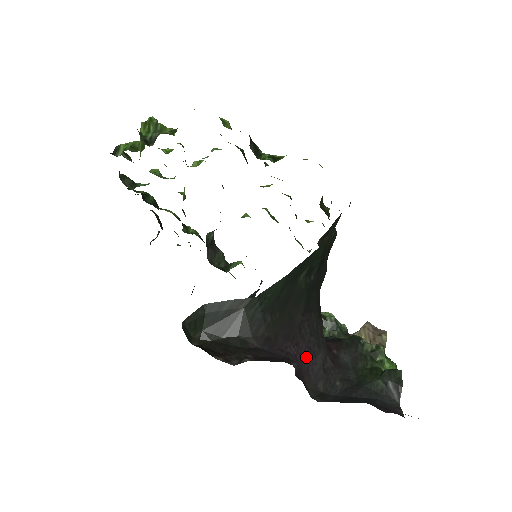
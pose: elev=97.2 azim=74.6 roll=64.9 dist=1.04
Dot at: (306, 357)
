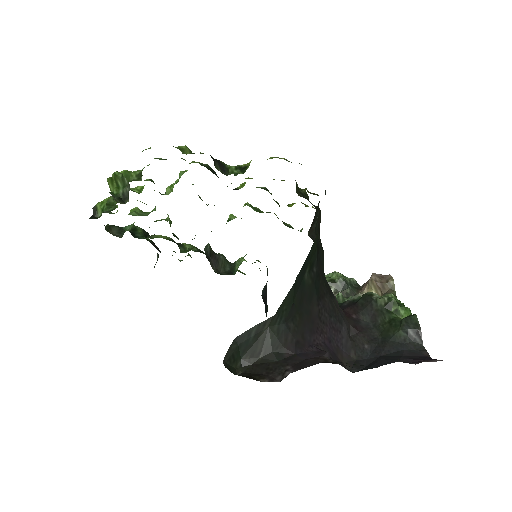
Dot at: (333, 337)
